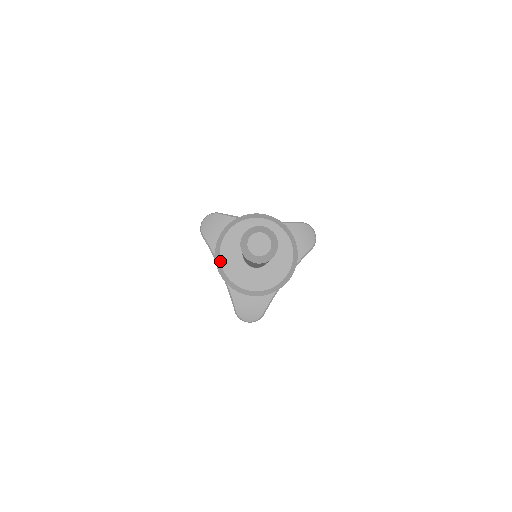
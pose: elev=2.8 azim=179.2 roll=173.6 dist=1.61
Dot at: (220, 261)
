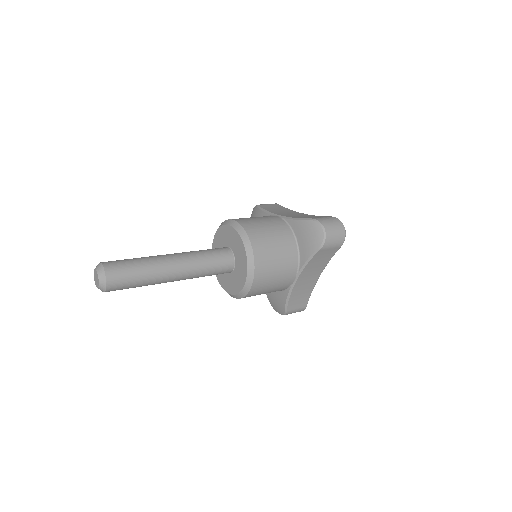
Dot at: occluded
